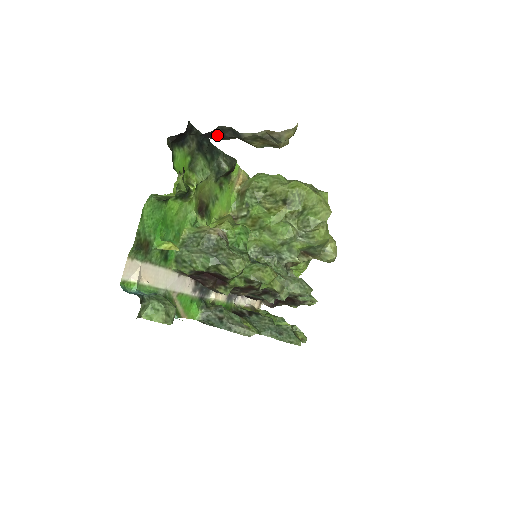
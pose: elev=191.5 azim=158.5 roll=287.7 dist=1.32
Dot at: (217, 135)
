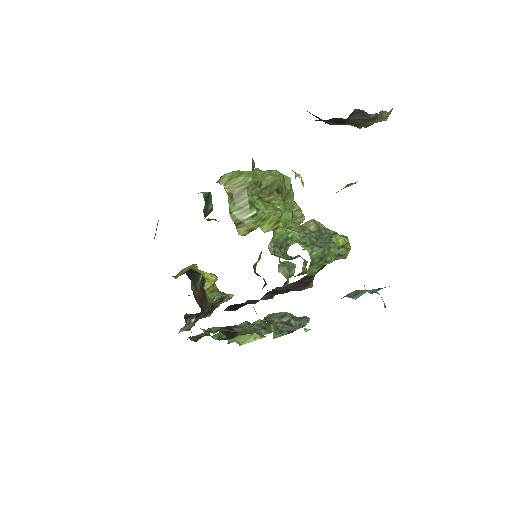
Dot at: occluded
